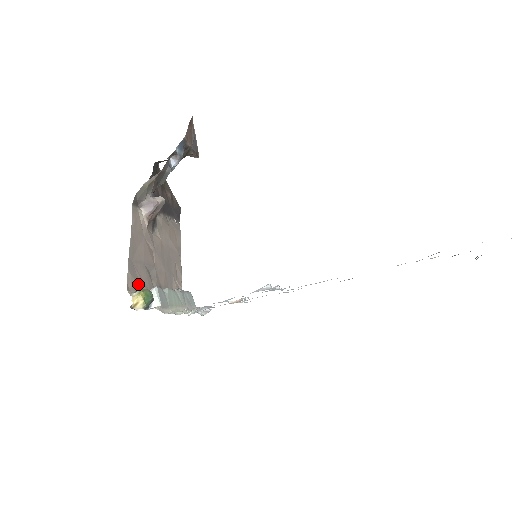
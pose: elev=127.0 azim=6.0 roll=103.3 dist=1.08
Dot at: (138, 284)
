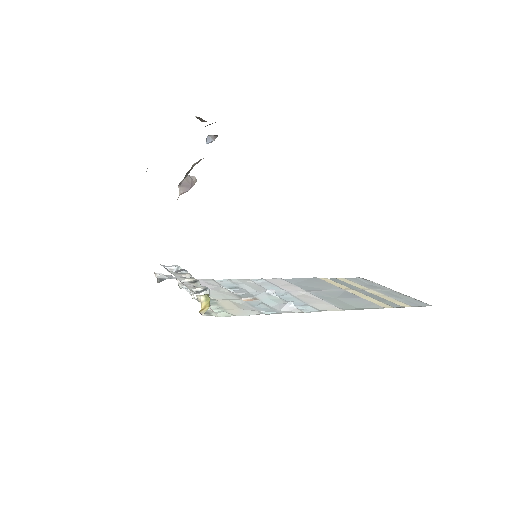
Dot at: occluded
